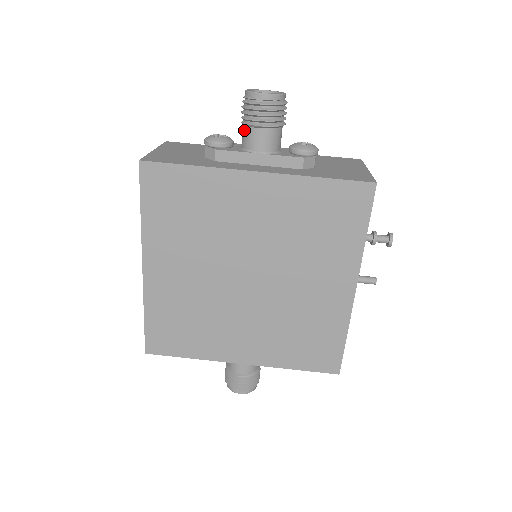
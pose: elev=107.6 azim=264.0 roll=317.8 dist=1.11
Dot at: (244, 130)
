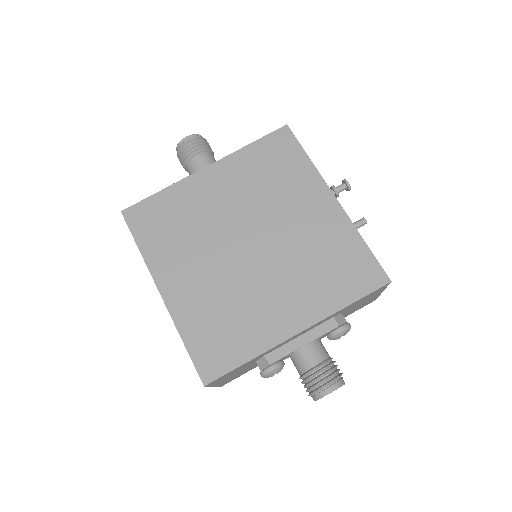
Dot at: (188, 168)
